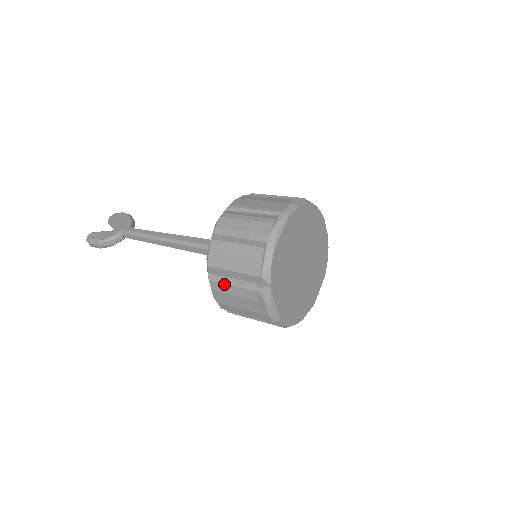
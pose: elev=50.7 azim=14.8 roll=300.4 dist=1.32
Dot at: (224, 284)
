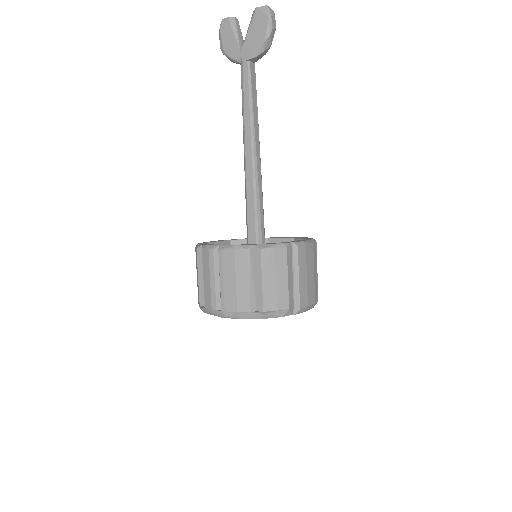
Dot at: occluded
